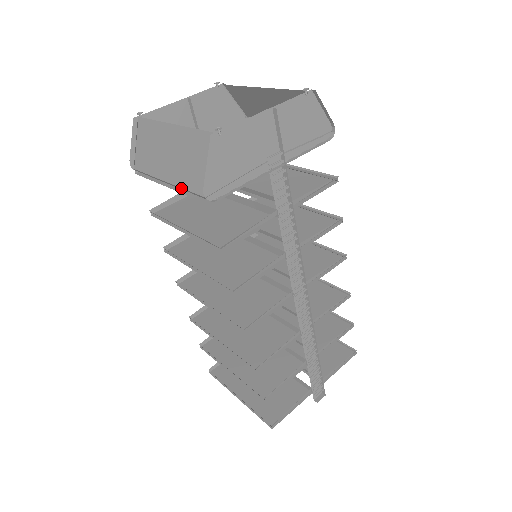
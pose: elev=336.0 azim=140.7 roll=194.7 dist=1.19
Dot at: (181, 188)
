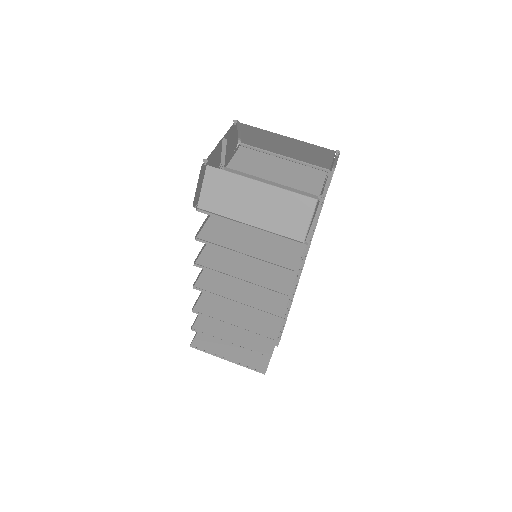
Dot at: (272, 233)
